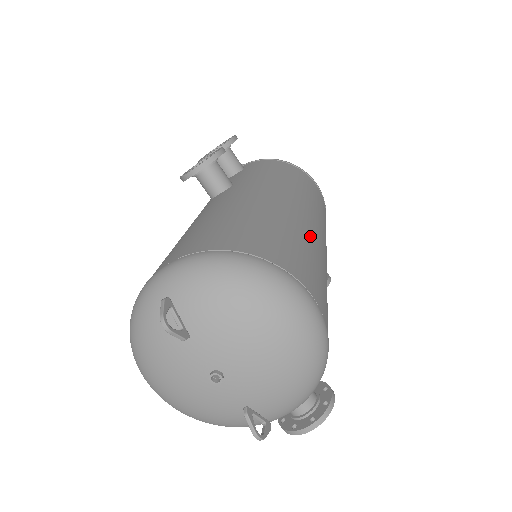
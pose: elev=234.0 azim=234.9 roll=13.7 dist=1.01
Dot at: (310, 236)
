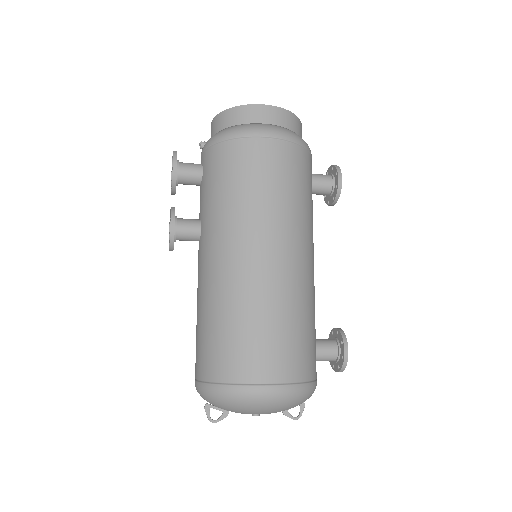
Dot at: (263, 293)
